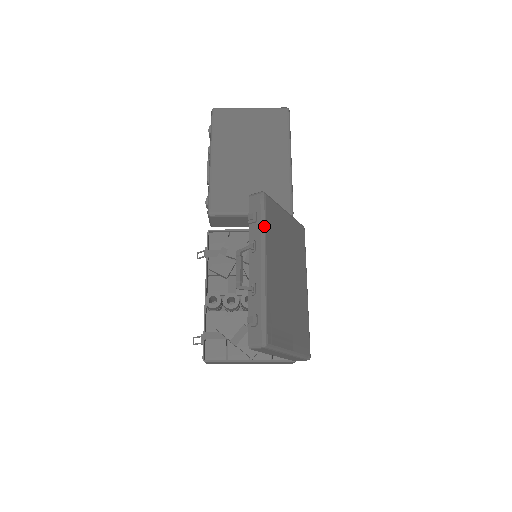
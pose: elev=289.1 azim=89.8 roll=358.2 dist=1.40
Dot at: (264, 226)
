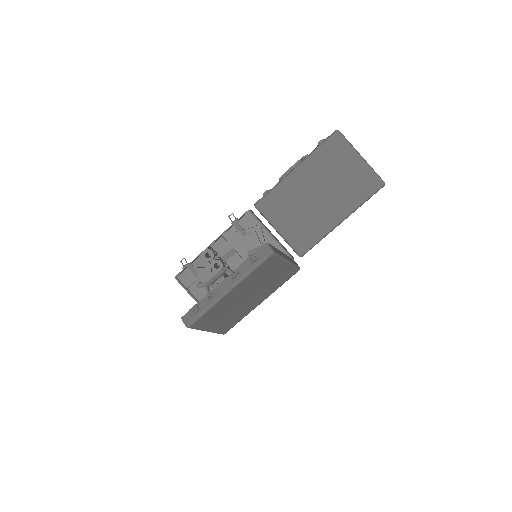
Dot at: (251, 272)
